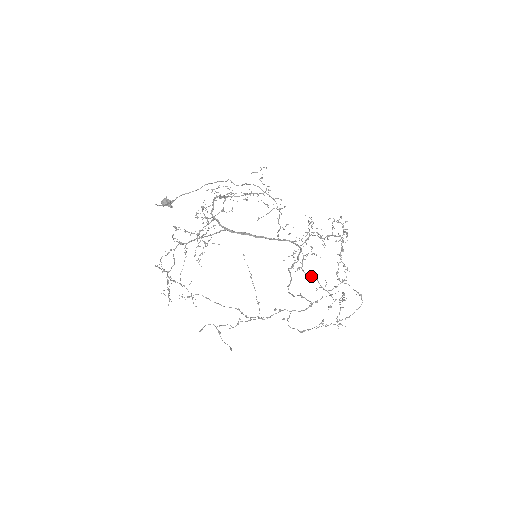
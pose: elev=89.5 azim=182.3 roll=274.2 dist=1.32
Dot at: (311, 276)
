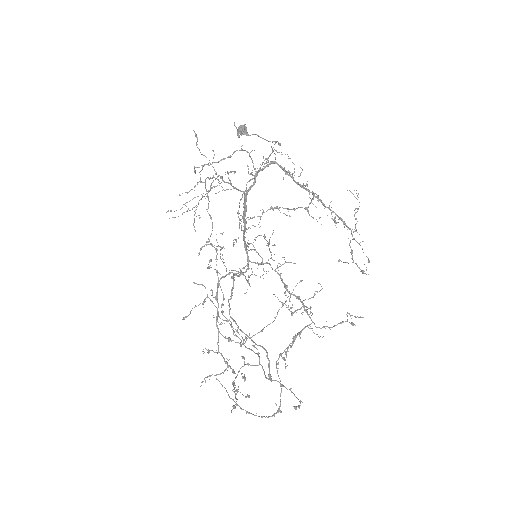
Dot at: (217, 293)
